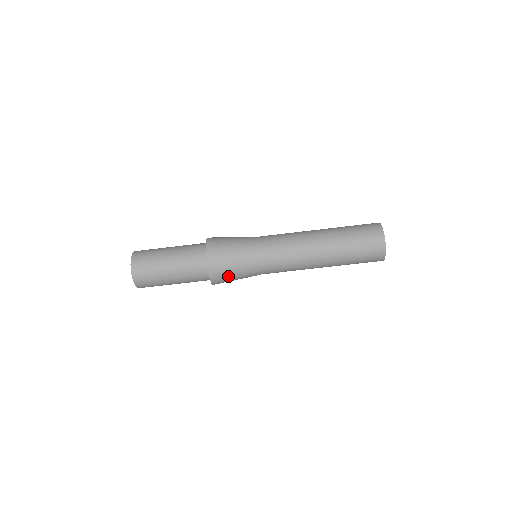
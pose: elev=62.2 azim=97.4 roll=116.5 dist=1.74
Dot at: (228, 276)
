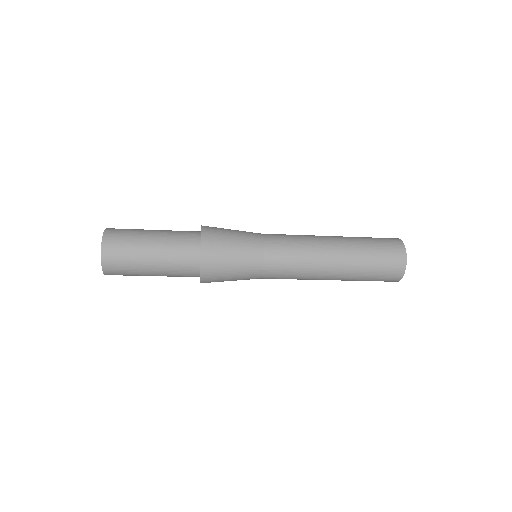
Dot at: occluded
